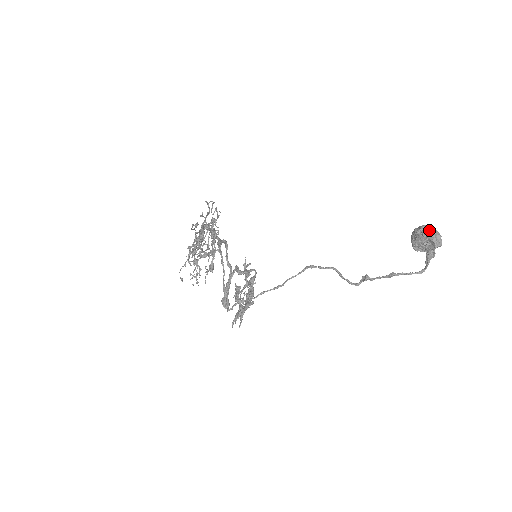
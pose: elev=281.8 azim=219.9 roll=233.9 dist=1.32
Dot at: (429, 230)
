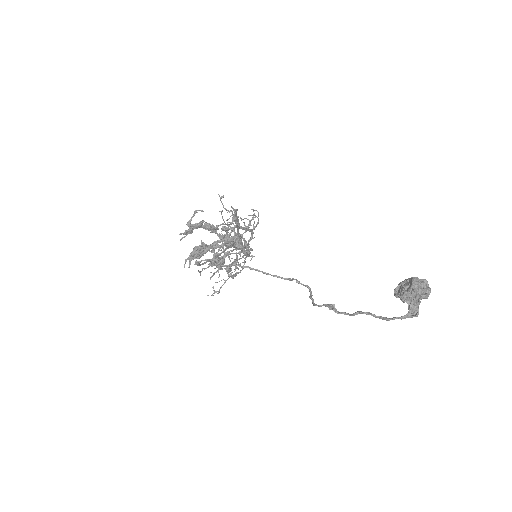
Dot at: occluded
